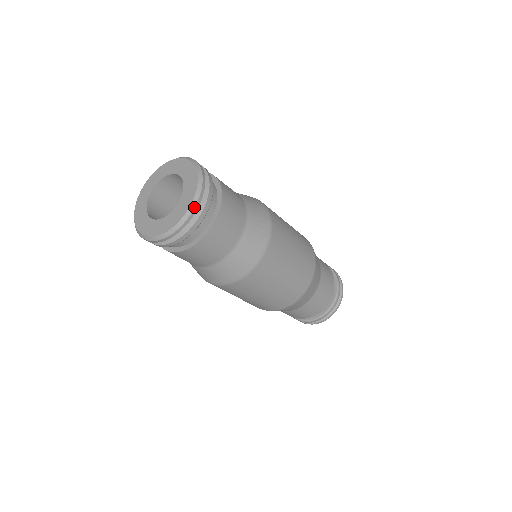
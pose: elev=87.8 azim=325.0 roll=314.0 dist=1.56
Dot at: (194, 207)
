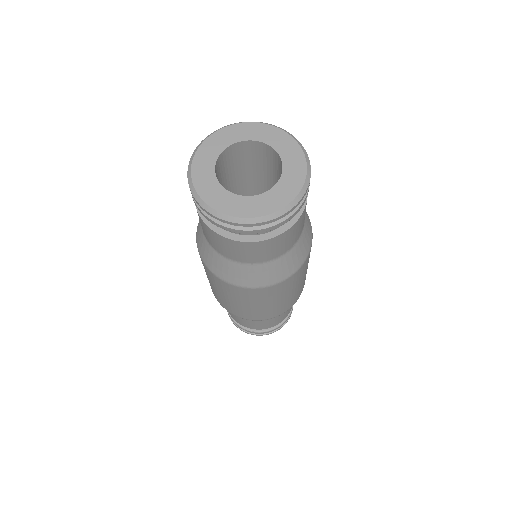
Dot at: (296, 204)
